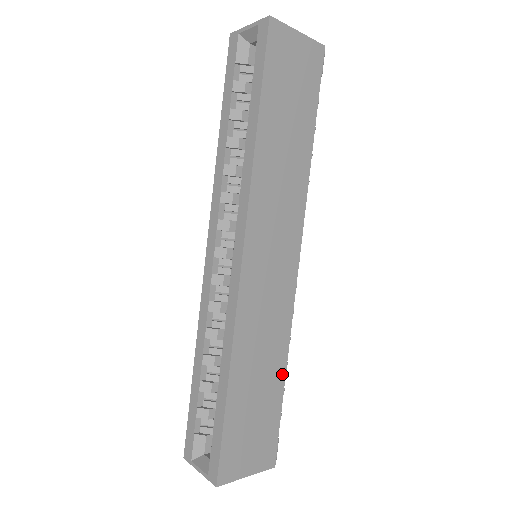
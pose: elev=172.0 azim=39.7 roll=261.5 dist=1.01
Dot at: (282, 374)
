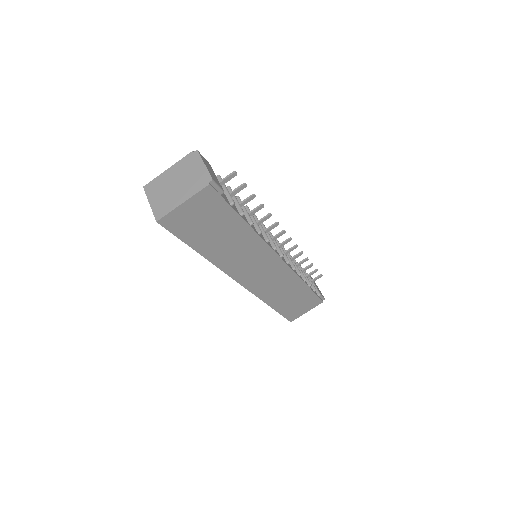
Dot at: (304, 286)
